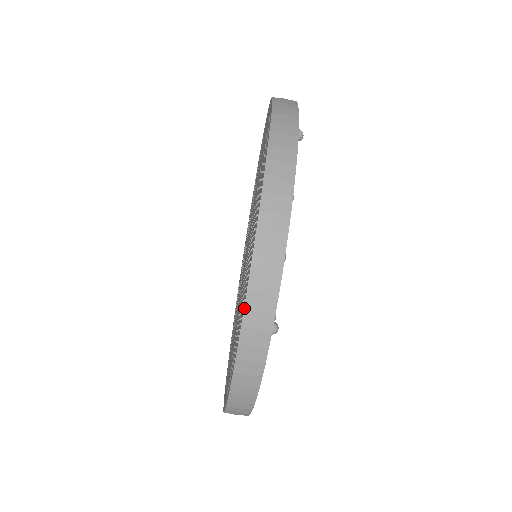
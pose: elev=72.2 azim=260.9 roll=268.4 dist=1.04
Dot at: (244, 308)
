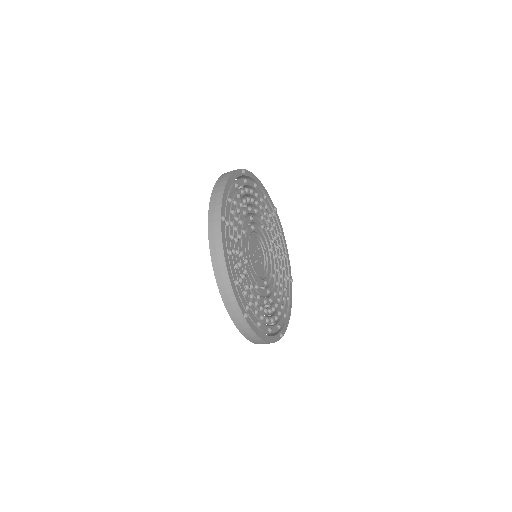
Dot at: occluded
